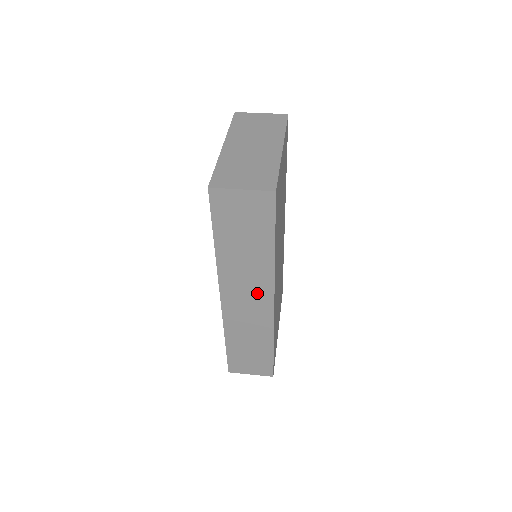
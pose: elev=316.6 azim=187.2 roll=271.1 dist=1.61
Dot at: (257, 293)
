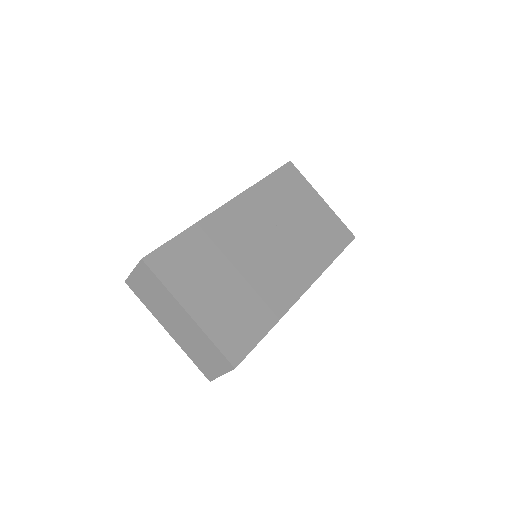
Dot at: occluded
